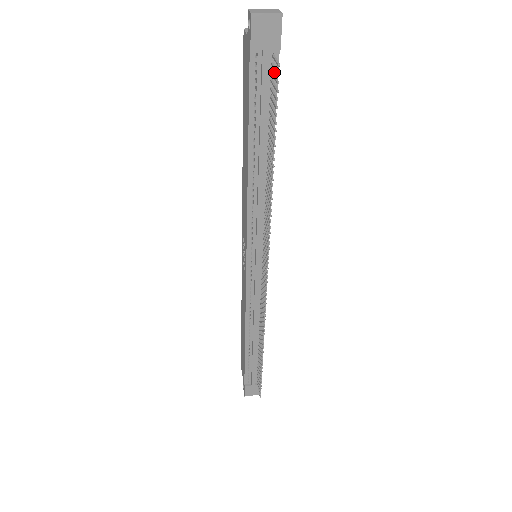
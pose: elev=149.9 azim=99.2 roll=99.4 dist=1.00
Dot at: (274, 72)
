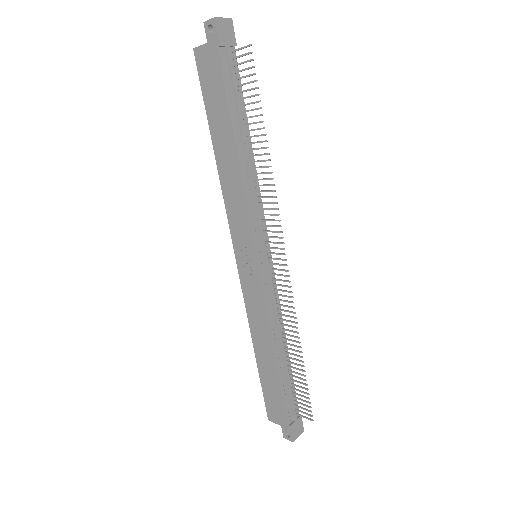
Dot at: (235, 66)
